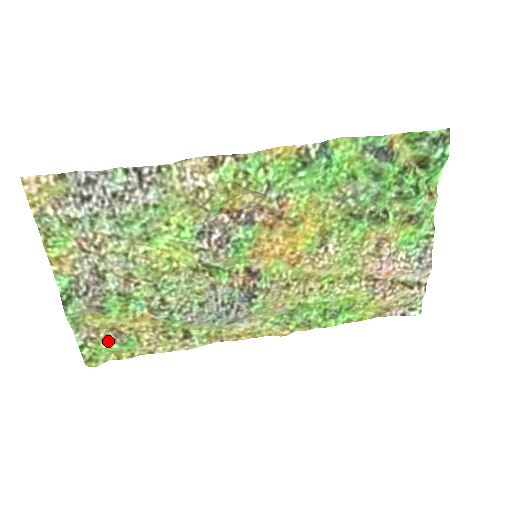
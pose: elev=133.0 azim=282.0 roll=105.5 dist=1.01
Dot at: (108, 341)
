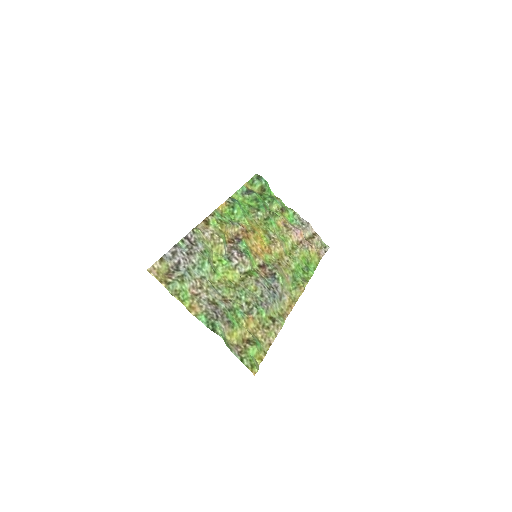
Dot at: (248, 348)
